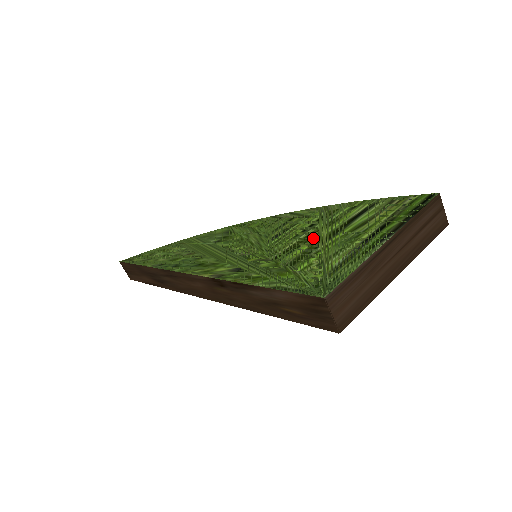
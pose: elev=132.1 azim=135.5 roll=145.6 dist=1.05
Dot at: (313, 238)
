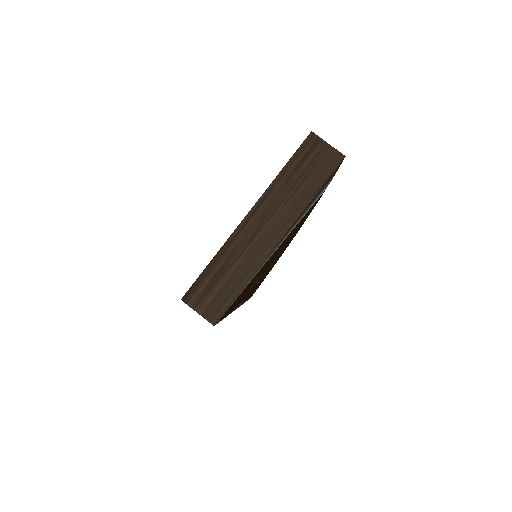
Dot at: occluded
